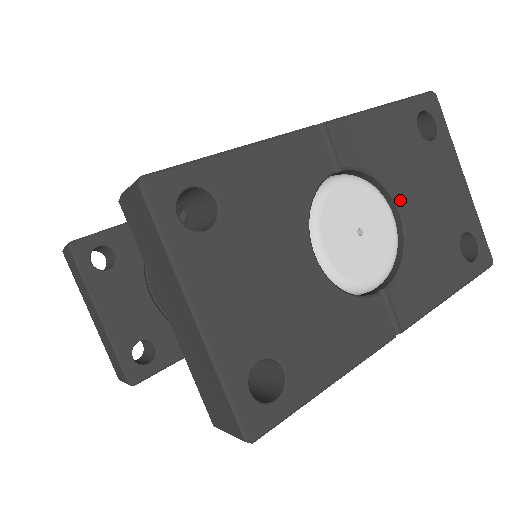
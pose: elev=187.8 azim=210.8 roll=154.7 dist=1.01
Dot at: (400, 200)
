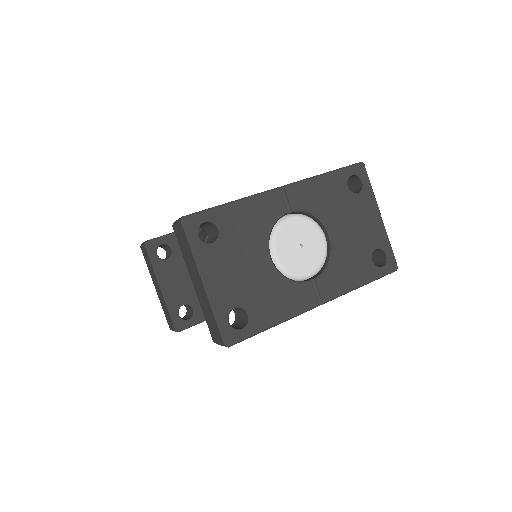
Dot at: (330, 229)
